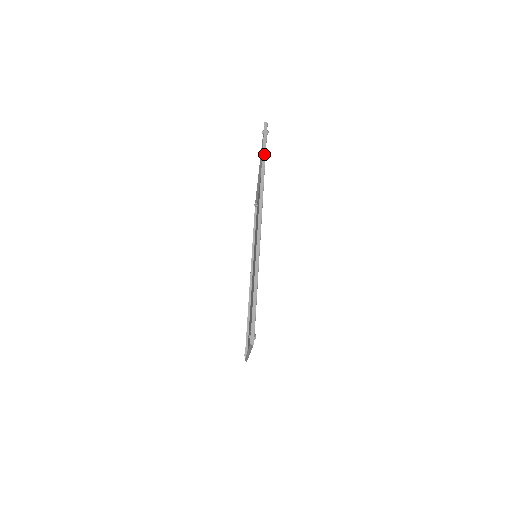
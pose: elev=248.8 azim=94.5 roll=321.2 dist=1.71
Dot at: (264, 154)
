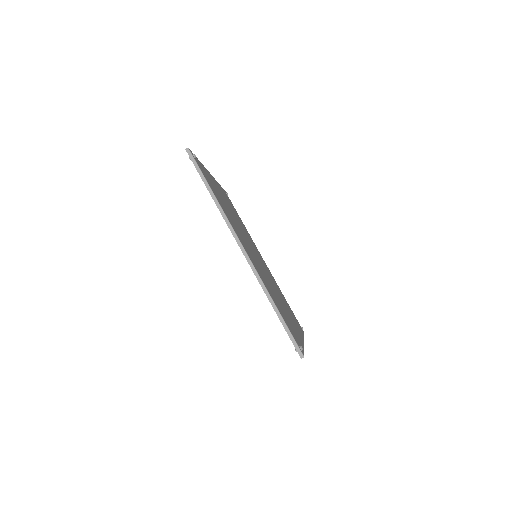
Dot at: (205, 181)
